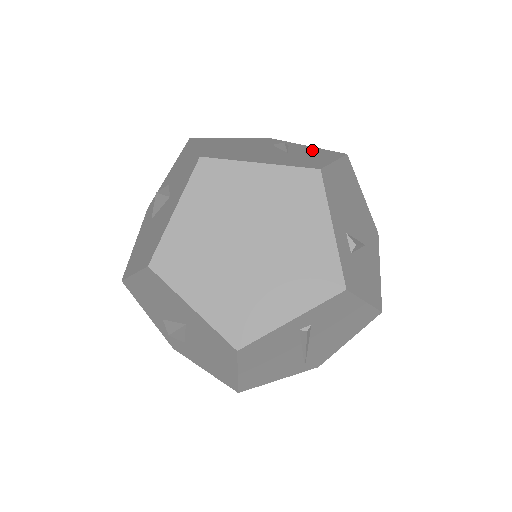
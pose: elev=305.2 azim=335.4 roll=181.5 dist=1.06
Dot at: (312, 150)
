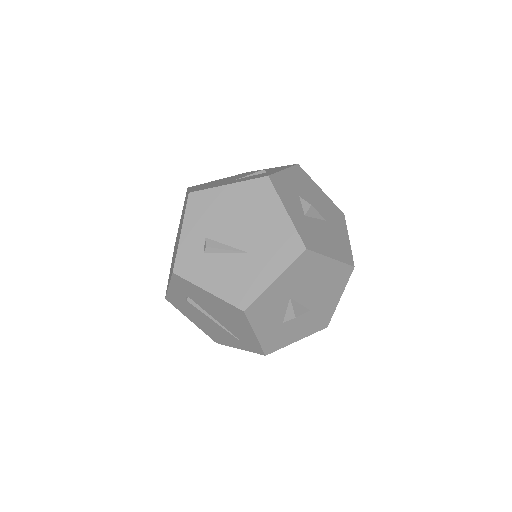
Dot at: (262, 174)
